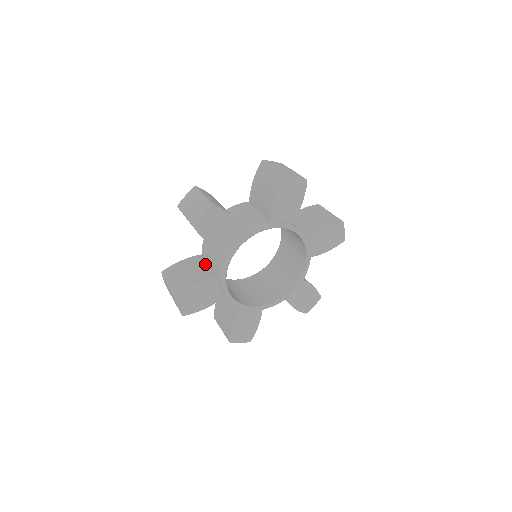
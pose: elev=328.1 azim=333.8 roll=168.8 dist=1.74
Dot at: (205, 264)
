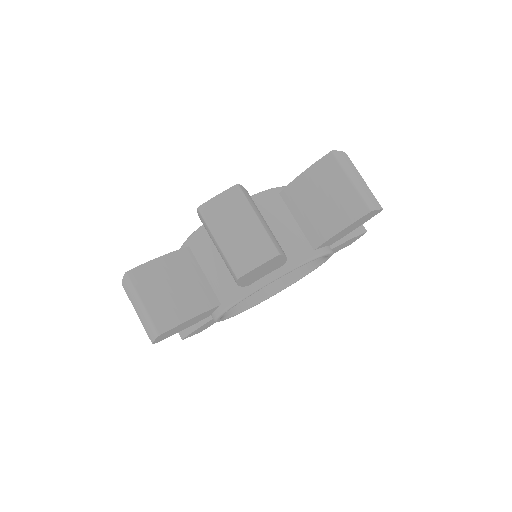
Dot at: (197, 273)
